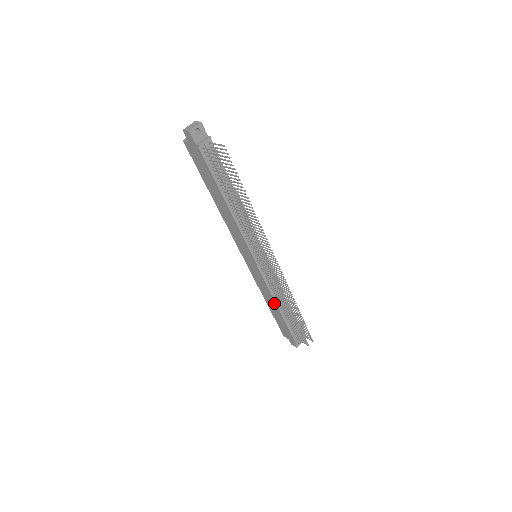
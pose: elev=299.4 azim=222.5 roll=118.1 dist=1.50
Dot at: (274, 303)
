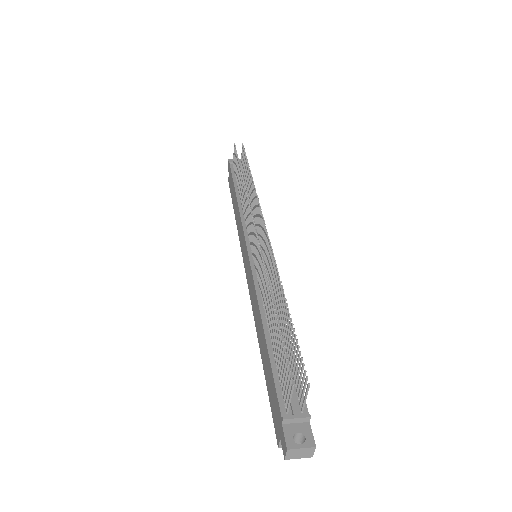
Dot at: (260, 319)
